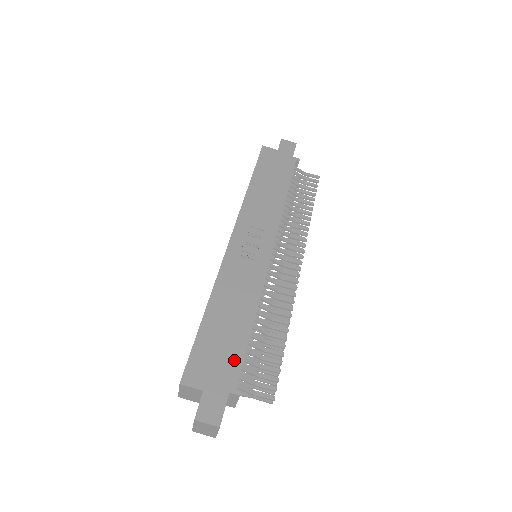
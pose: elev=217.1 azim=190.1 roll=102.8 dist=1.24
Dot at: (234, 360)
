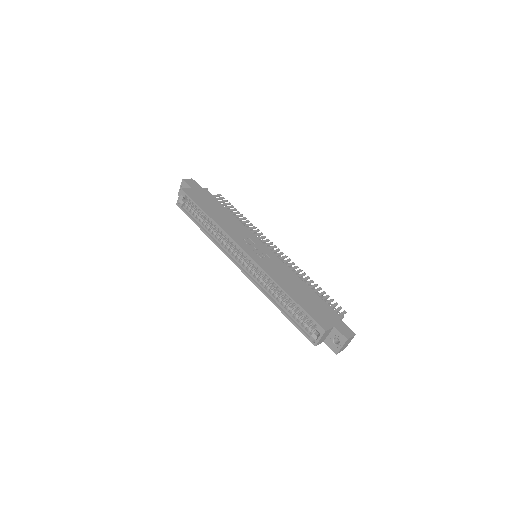
Dot at: (324, 305)
